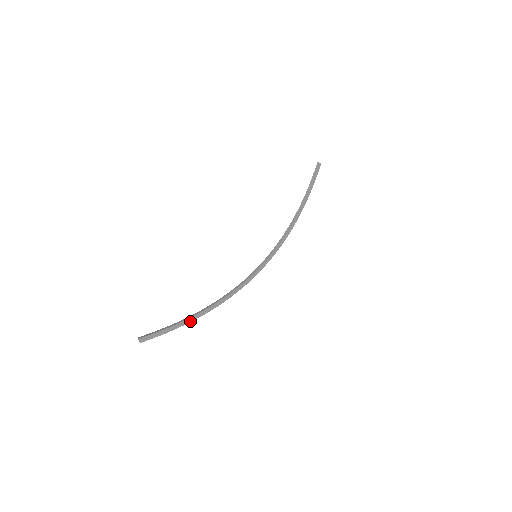
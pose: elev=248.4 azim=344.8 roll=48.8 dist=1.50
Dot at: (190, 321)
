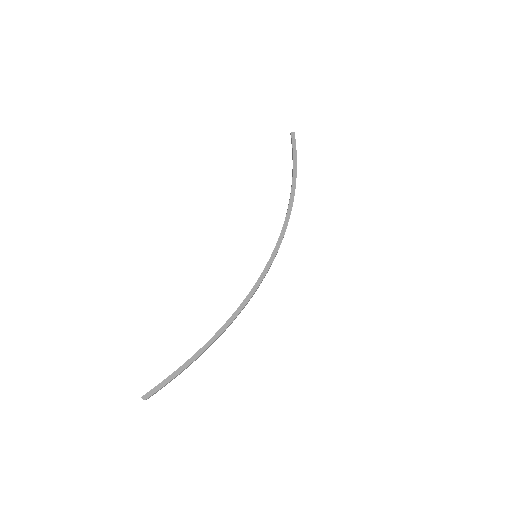
Dot at: (198, 356)
